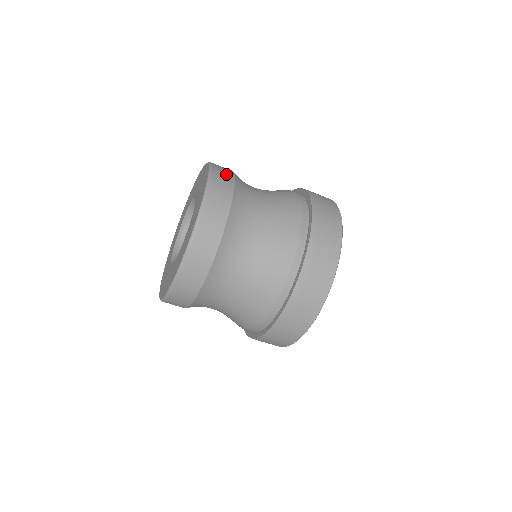
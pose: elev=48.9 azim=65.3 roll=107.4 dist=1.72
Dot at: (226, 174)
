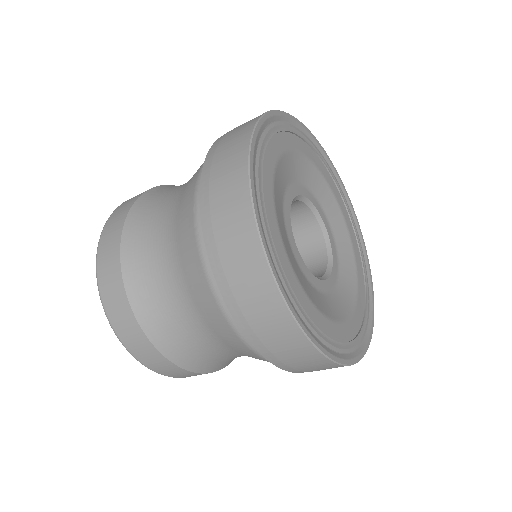
Dot at: (111, 265)
